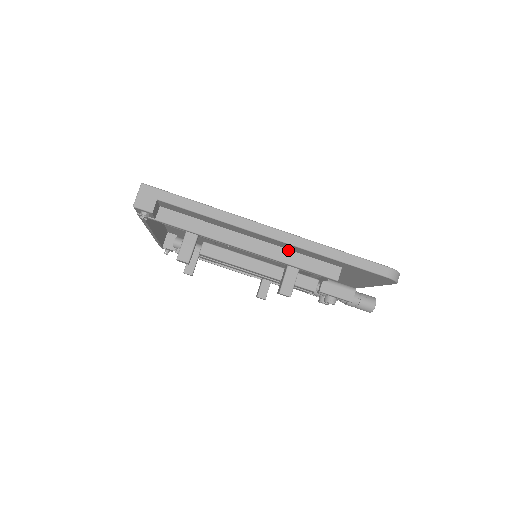
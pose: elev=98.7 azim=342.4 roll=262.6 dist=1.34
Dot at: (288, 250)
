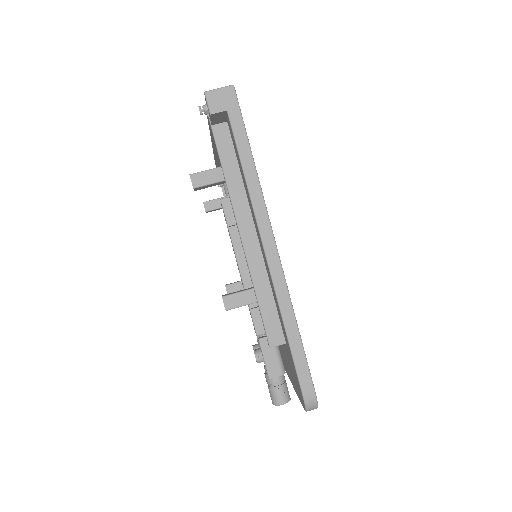
Dot at: (268, 277)
